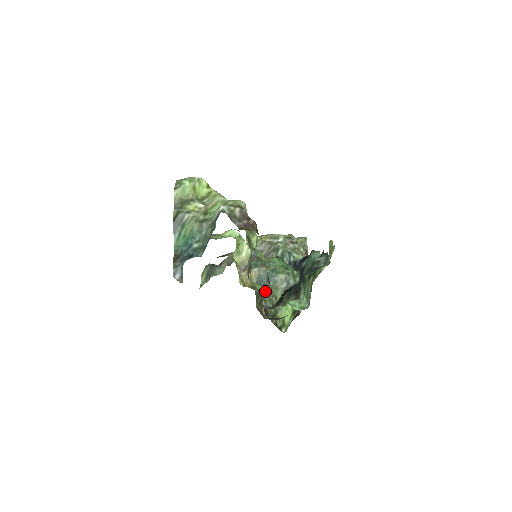
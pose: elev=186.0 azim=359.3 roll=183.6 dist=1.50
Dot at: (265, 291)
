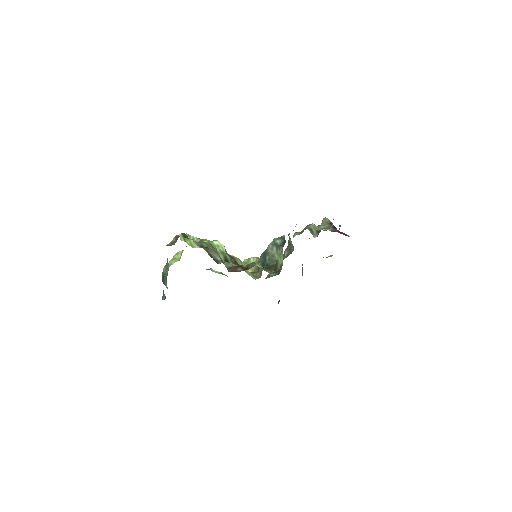
Dot at: occluded
